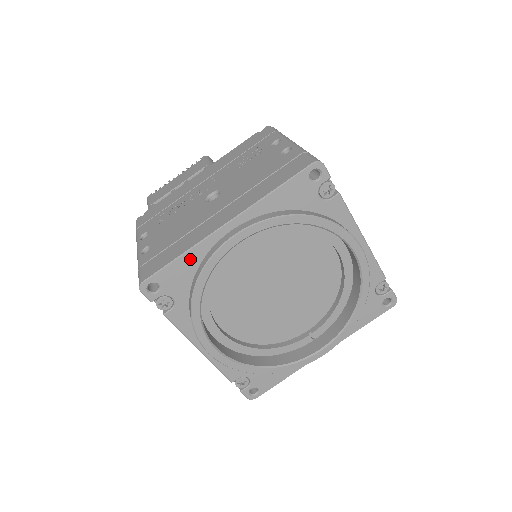
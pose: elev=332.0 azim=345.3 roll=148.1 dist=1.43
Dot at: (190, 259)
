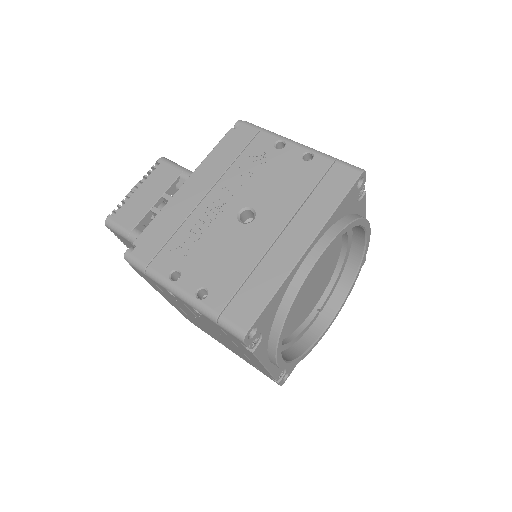
Dot at: (280, 292)
